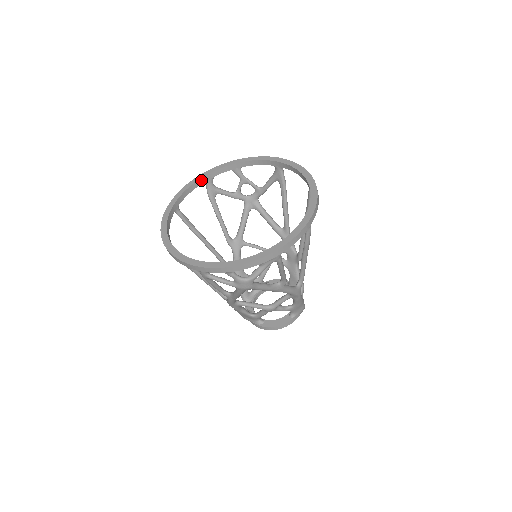
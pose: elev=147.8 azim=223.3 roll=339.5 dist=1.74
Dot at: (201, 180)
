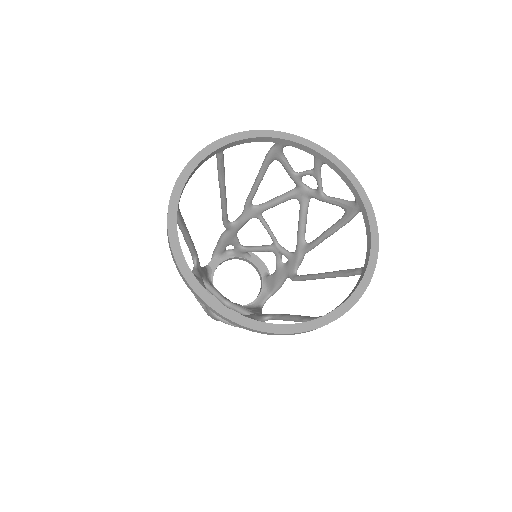
Dot at: (274, 139)
